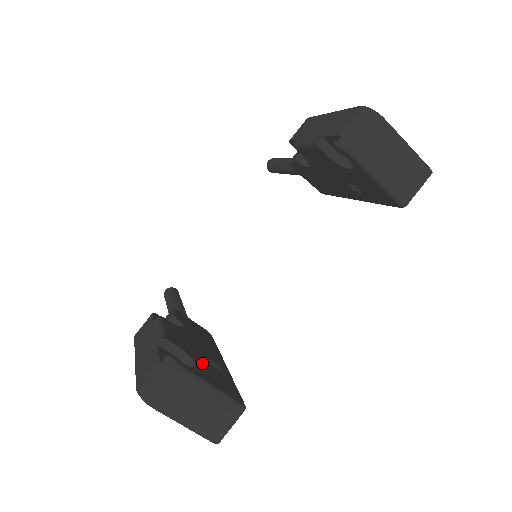
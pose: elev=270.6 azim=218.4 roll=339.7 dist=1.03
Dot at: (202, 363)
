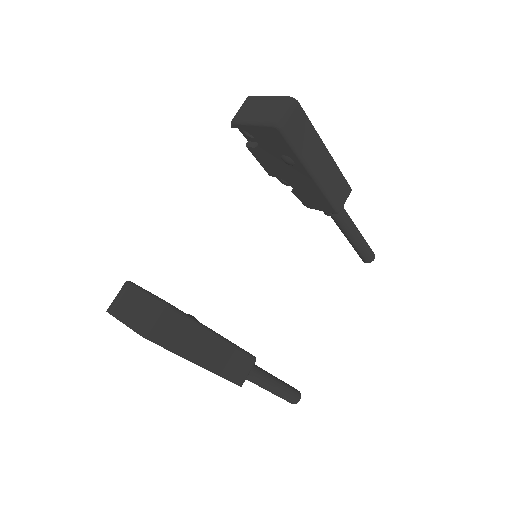
Dot at: occluded
